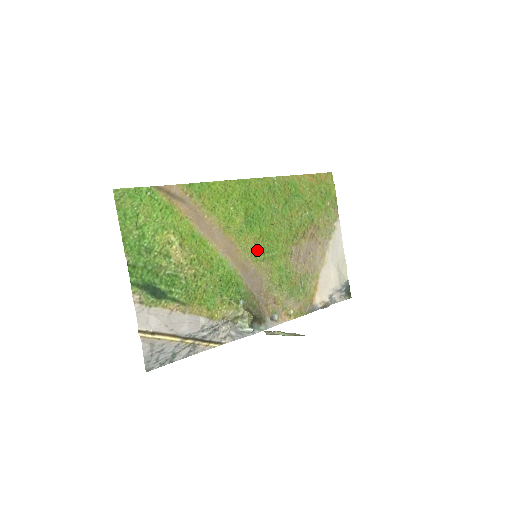
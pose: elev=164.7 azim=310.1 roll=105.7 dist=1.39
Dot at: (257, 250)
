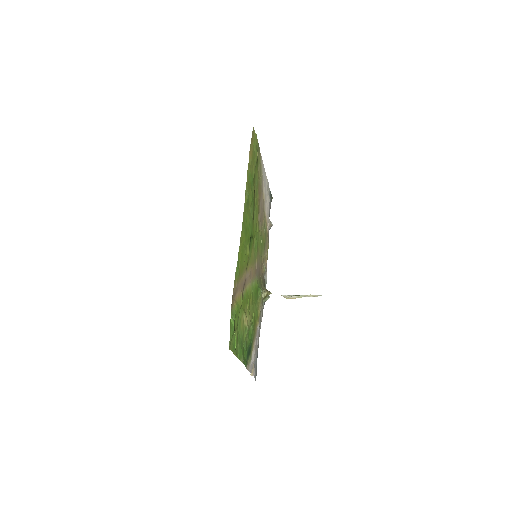
Dot at: (254, 251)
